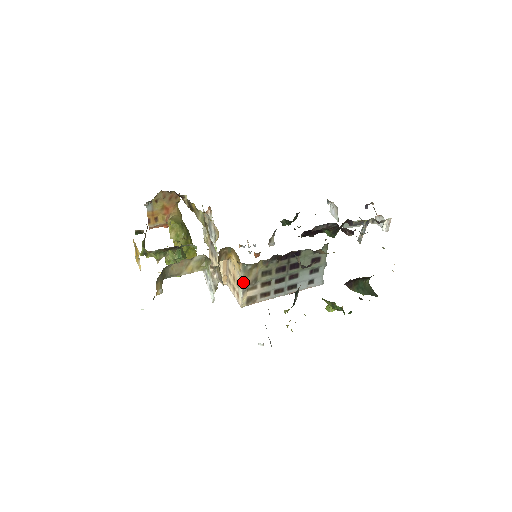
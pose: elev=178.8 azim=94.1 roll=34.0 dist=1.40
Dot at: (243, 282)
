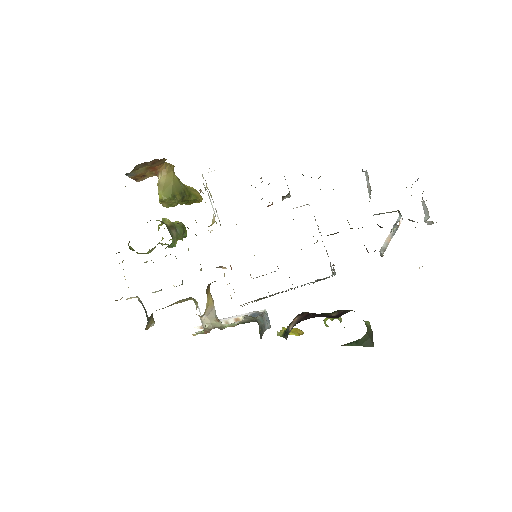
Dot at: occluded
